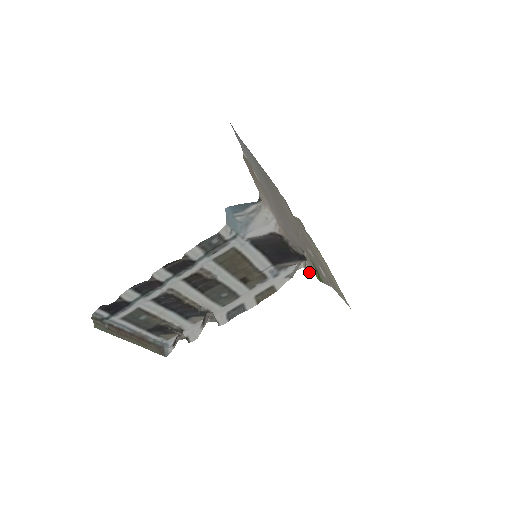
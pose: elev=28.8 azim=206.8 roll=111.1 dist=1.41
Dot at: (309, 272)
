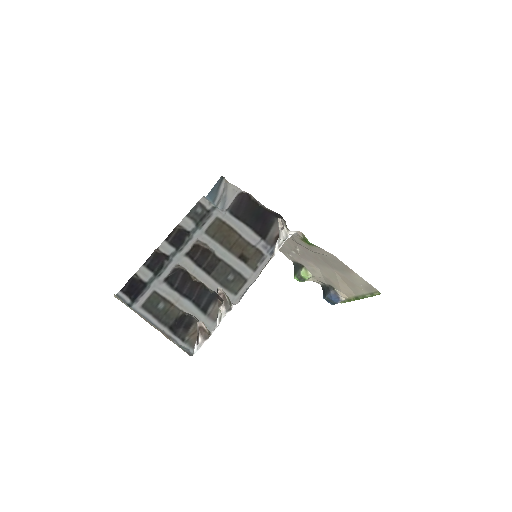
Dot at: (293, 231)
